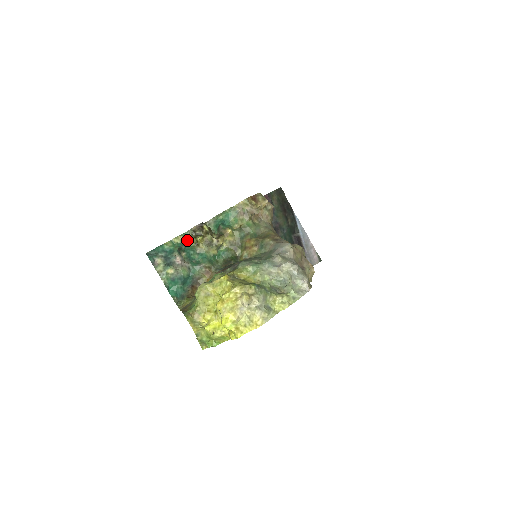
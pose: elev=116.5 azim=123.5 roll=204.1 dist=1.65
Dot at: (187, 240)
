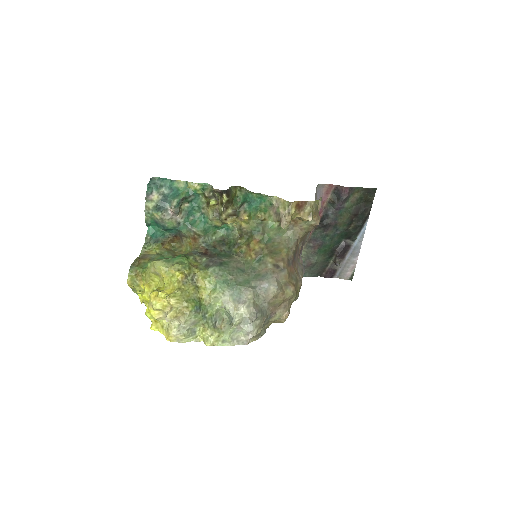
Dot at: (201, 193)
